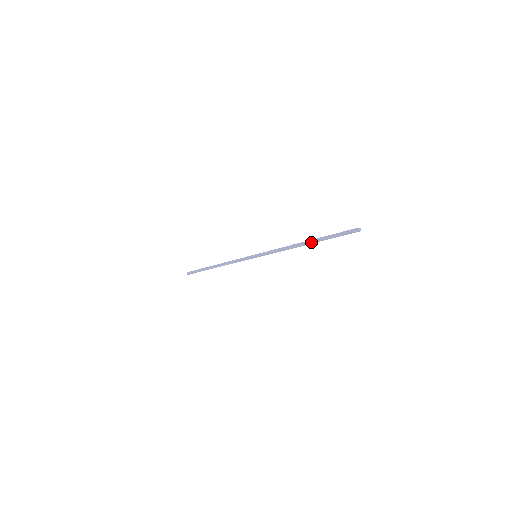
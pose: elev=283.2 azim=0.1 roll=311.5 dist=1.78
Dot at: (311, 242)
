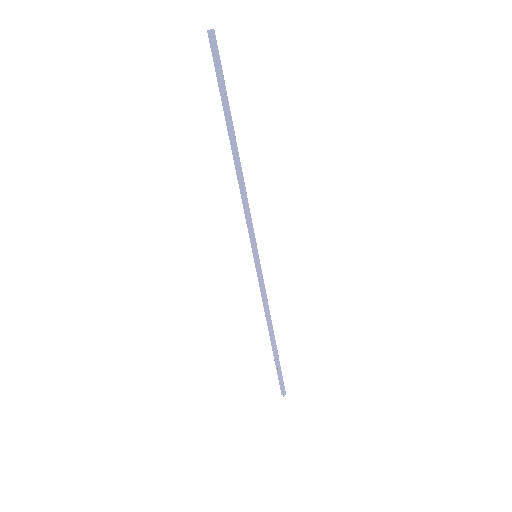
Dot at: (229, 136)
